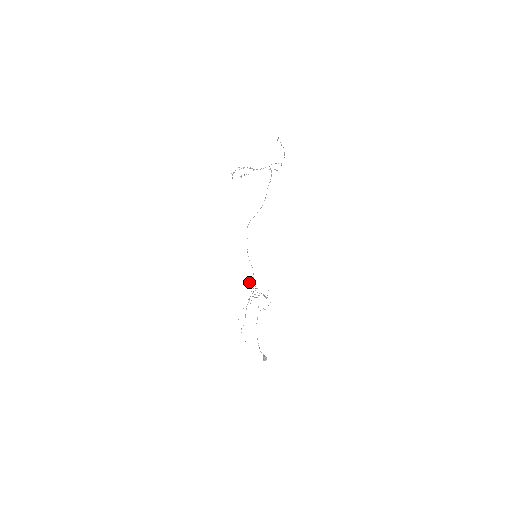
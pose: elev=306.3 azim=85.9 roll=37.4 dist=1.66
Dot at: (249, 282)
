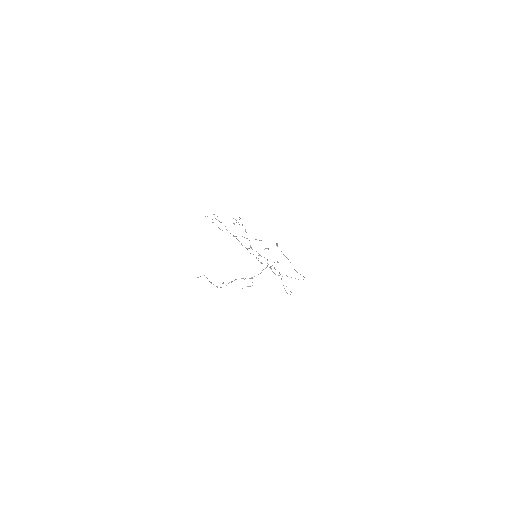
Dot at: occluded
